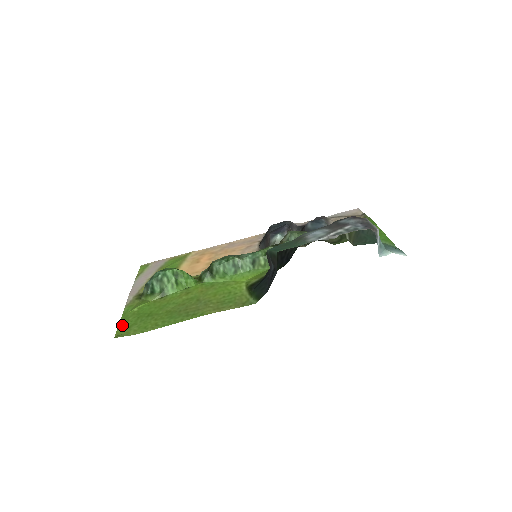
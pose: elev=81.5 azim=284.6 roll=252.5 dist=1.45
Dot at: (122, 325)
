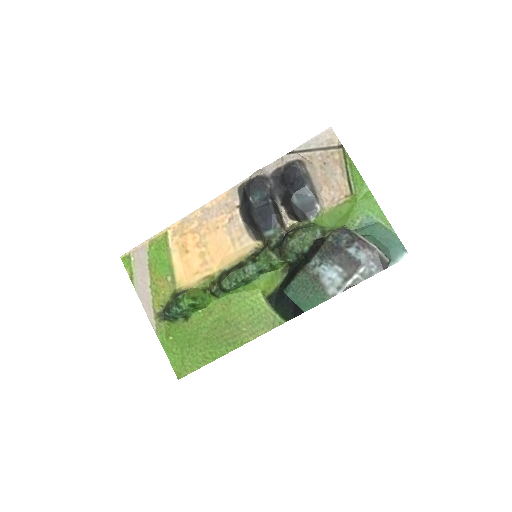
Dot at: (173, 361)
